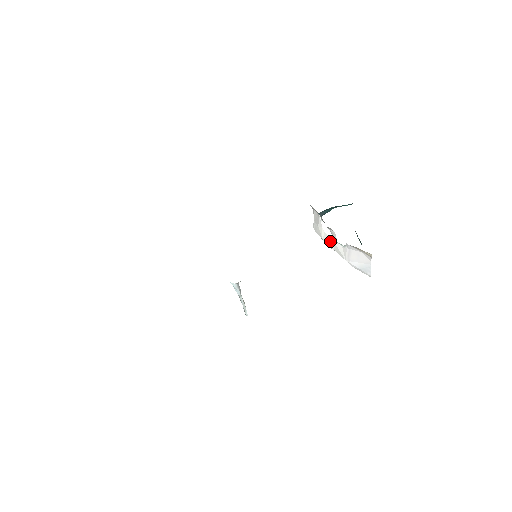
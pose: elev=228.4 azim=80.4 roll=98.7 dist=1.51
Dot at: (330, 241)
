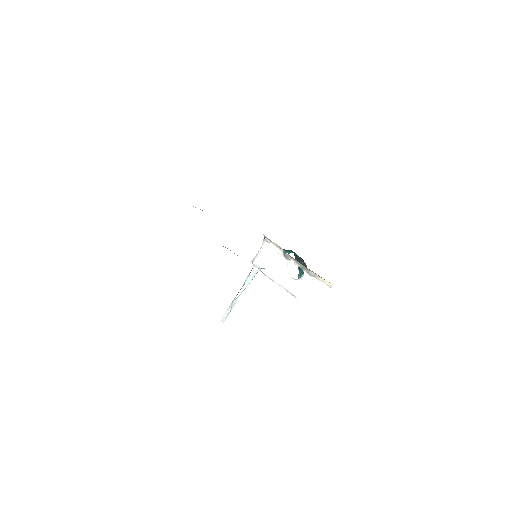
Dot at: (279, 274)
